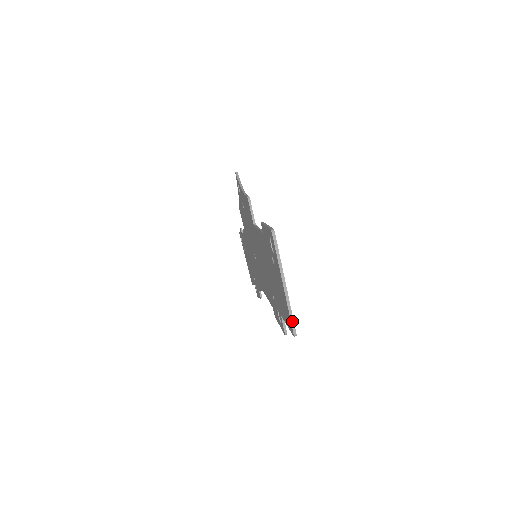
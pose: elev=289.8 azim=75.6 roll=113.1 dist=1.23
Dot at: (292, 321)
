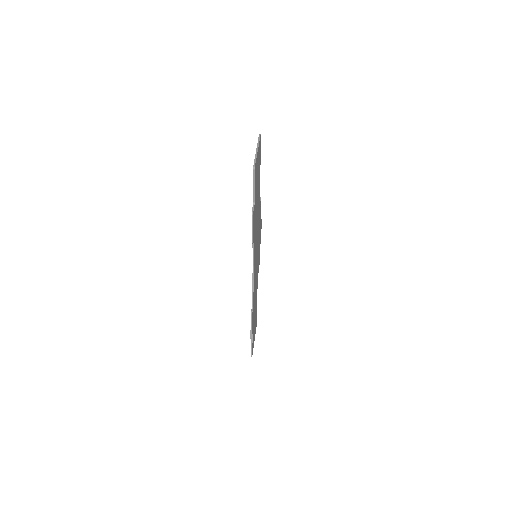
Dot at: (255, 162)
